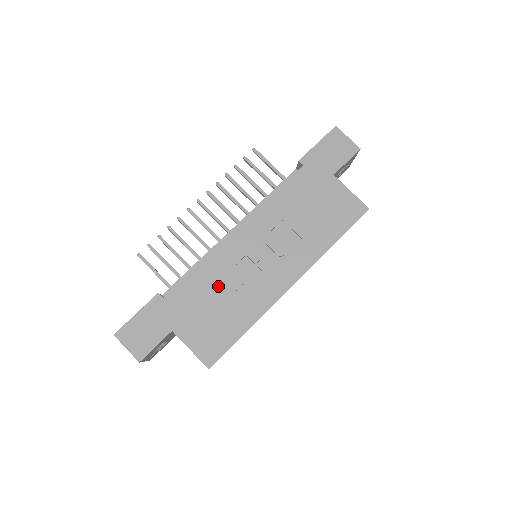
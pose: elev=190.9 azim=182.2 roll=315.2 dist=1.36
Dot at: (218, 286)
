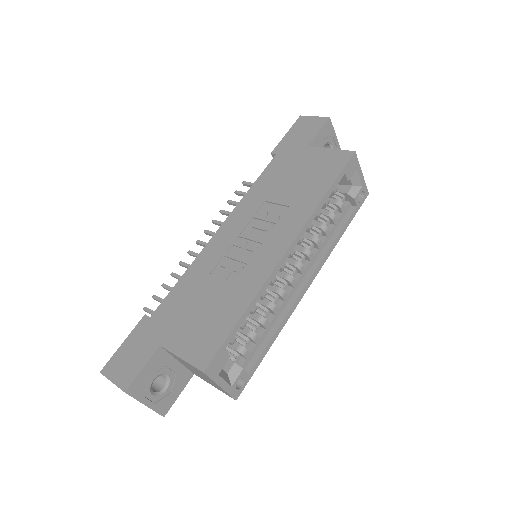
Dot at: (206, 283)
